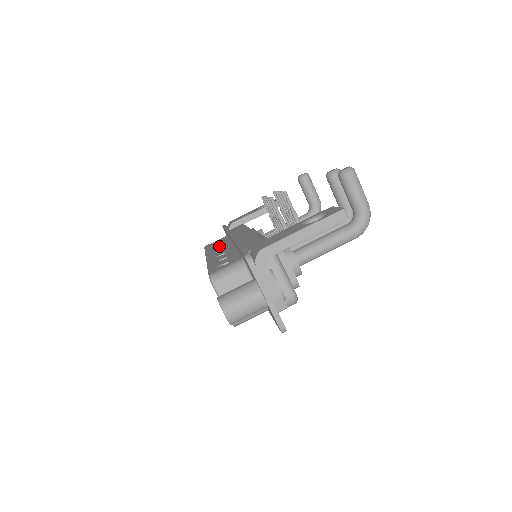
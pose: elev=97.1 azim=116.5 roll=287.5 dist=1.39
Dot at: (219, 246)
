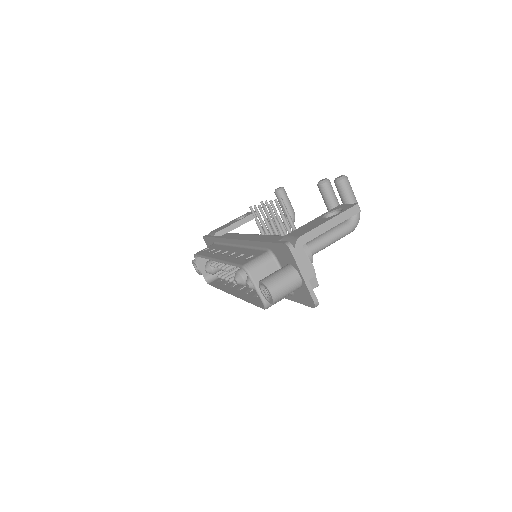
Dot at: (218, 250)
